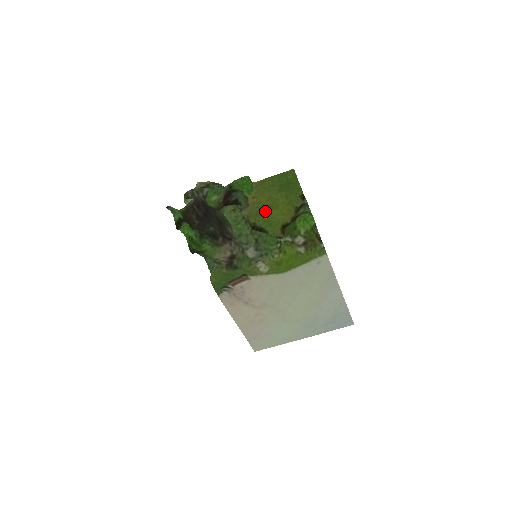
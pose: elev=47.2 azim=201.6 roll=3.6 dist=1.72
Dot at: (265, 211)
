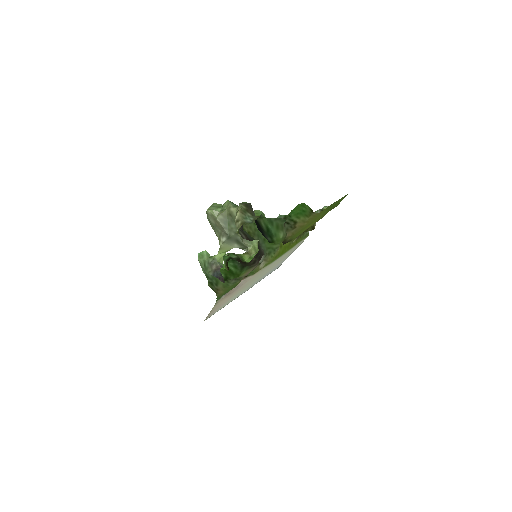
Dot at: (304, 228)
